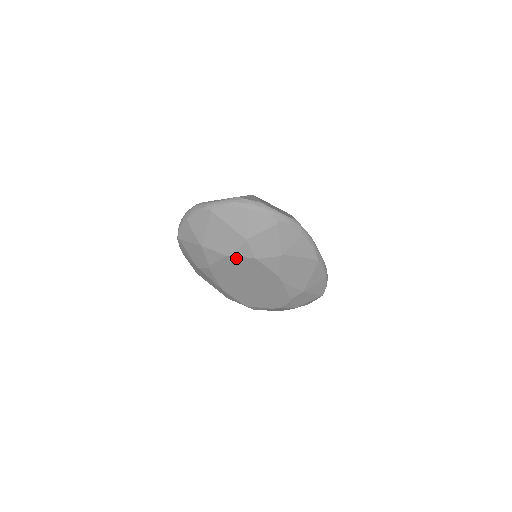
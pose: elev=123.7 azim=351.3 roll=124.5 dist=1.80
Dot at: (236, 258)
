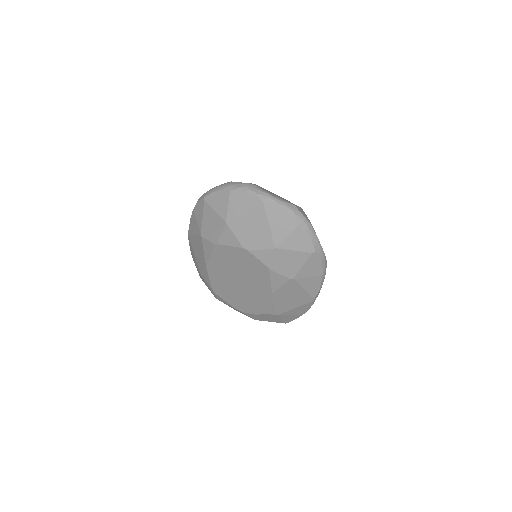
Dot at: (251, 256)
